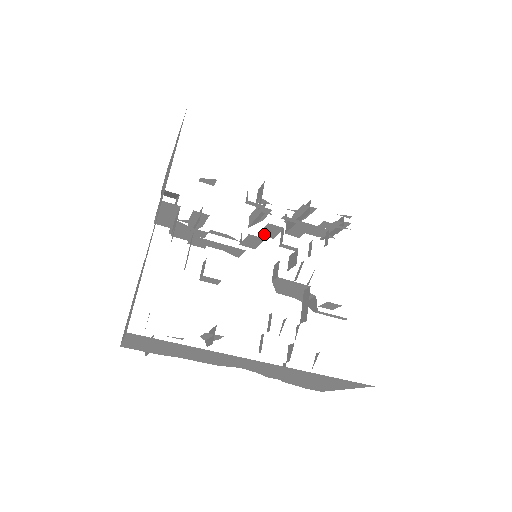
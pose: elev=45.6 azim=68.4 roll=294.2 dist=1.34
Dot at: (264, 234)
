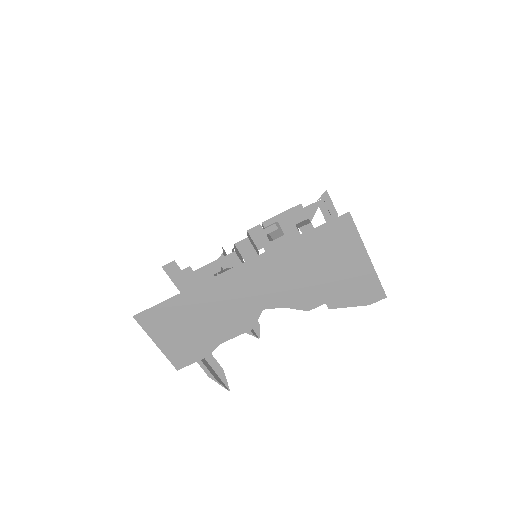
Dot at: (261, 246)
